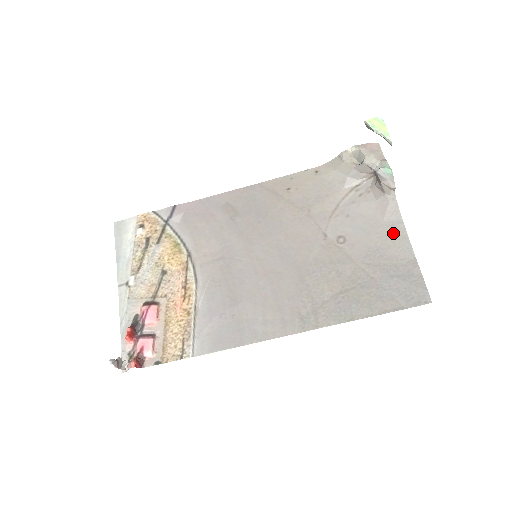
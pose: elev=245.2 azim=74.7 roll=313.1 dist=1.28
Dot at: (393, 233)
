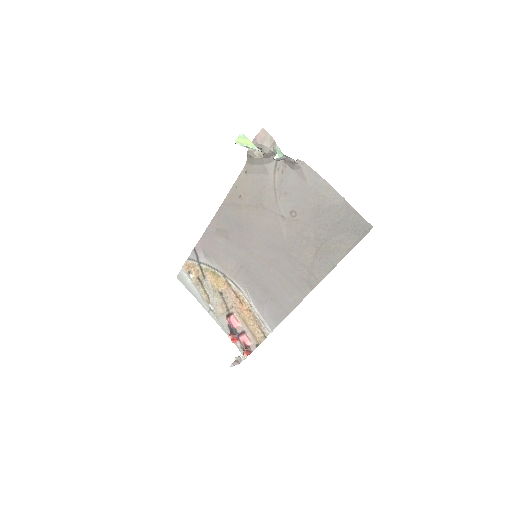
Dot at: (319, 189)
